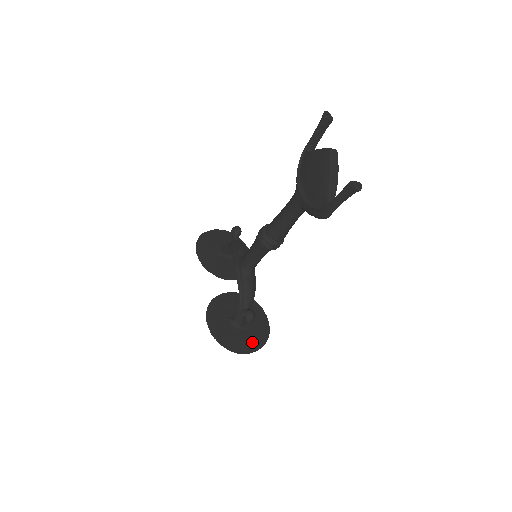
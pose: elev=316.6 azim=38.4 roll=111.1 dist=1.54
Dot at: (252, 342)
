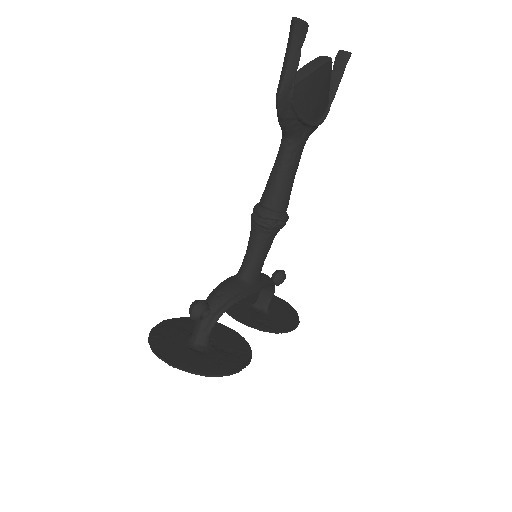
Dot at: (192, 362)
